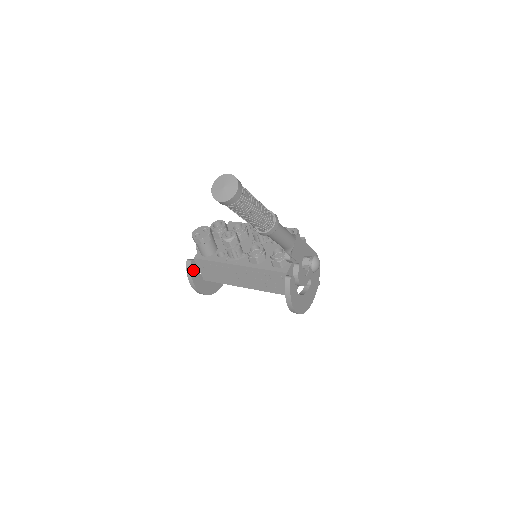
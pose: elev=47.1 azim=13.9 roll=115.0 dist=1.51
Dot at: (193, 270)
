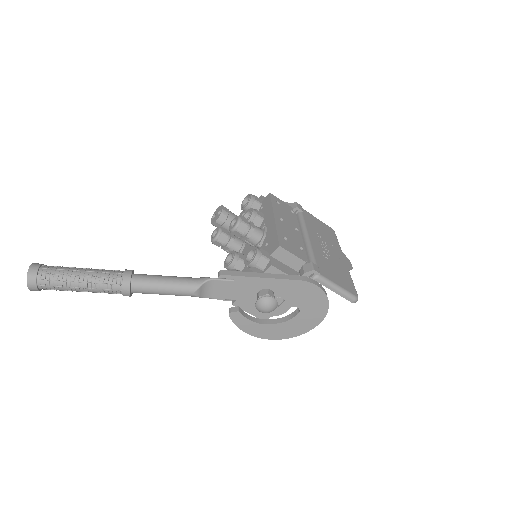
Dot at: occluded
